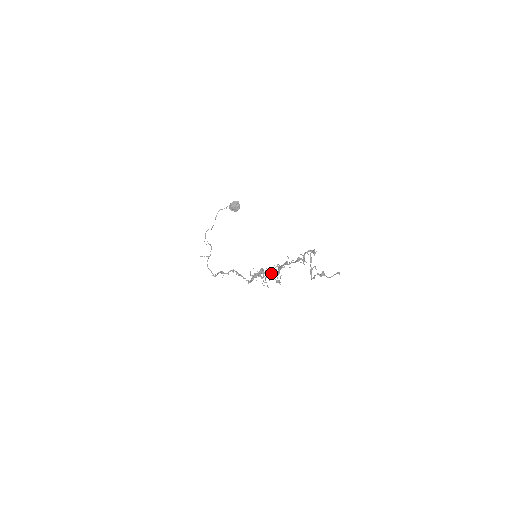
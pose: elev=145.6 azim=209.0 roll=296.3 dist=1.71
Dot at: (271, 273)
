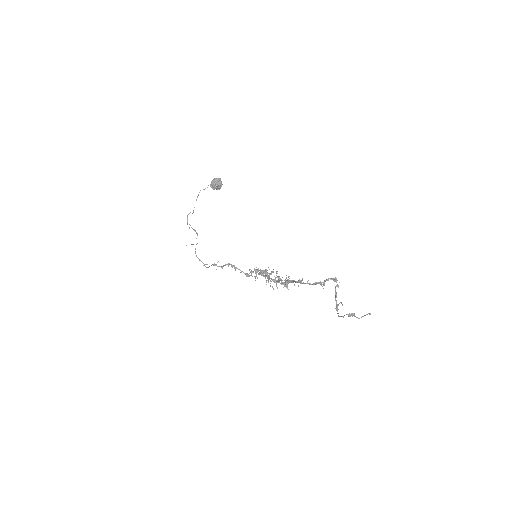
Dot at: (278, 280)
